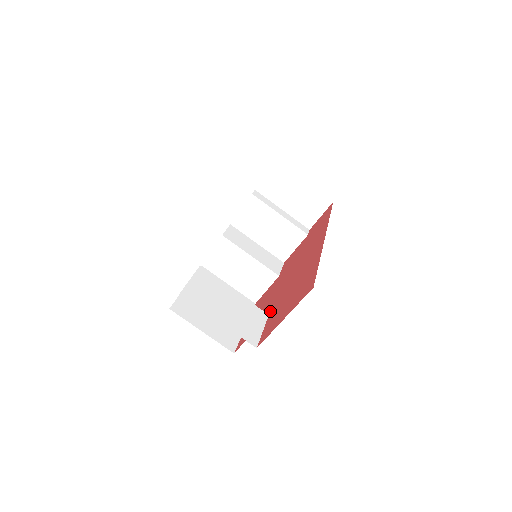
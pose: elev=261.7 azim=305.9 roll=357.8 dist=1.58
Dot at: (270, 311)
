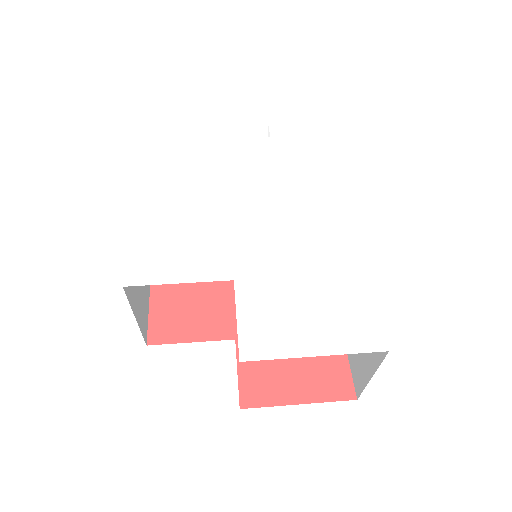
Dot at: (236, 333)
